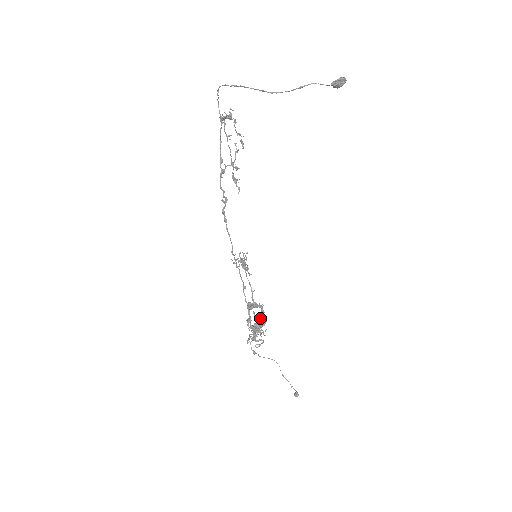
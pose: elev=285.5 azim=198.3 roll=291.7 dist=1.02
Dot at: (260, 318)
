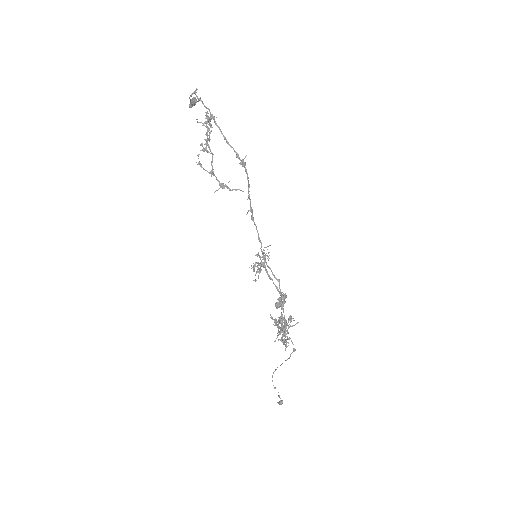
Dot at: (275, 319)
